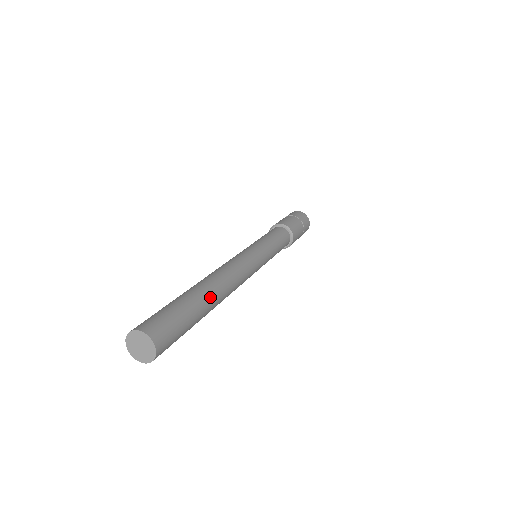
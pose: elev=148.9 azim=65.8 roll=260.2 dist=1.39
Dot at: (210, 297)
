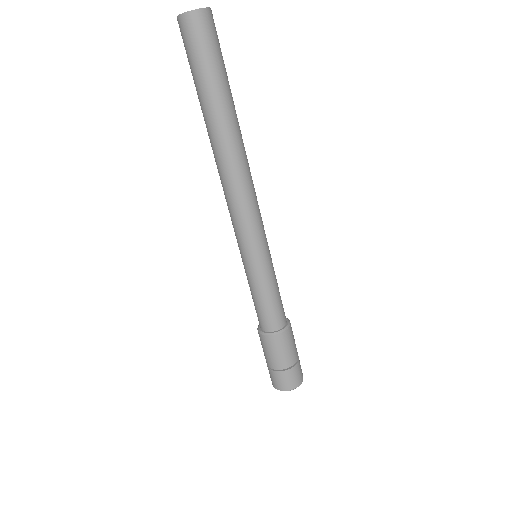
Dot at: occluded
